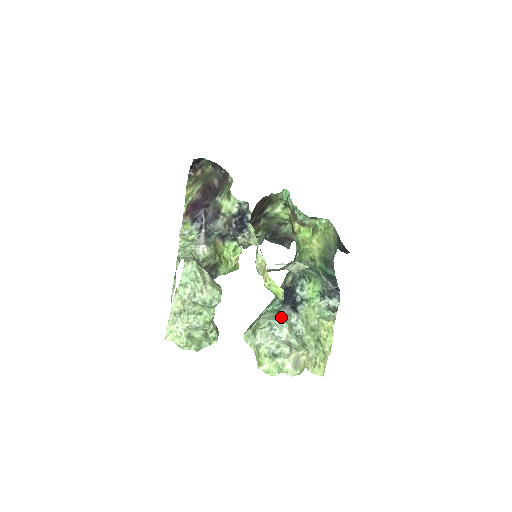
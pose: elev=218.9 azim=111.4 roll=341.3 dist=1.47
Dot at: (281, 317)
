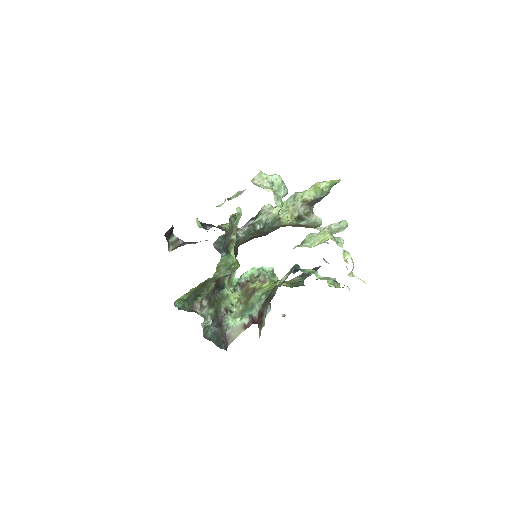
Dot at: occluded
